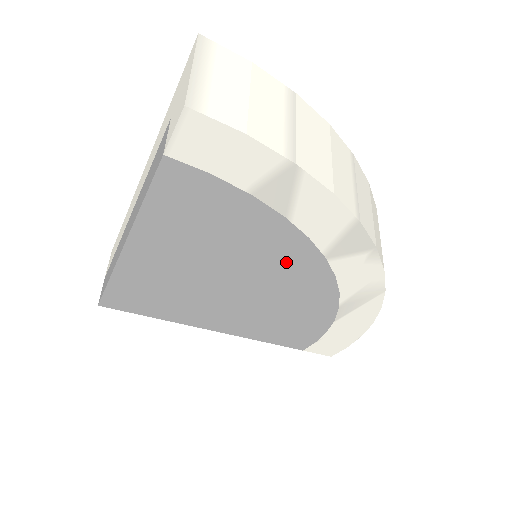
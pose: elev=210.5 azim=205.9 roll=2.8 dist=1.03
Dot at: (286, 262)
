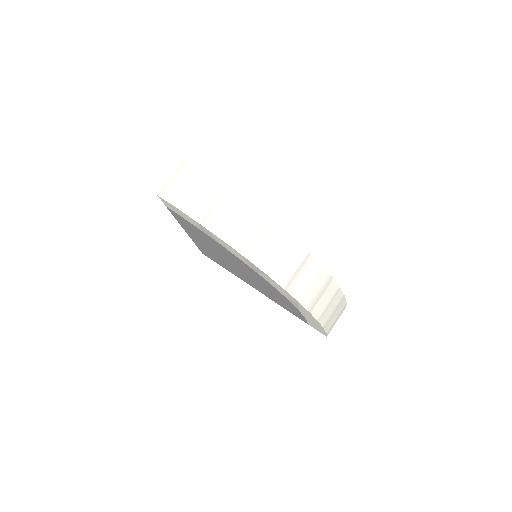
Dot at: (243, 265)
